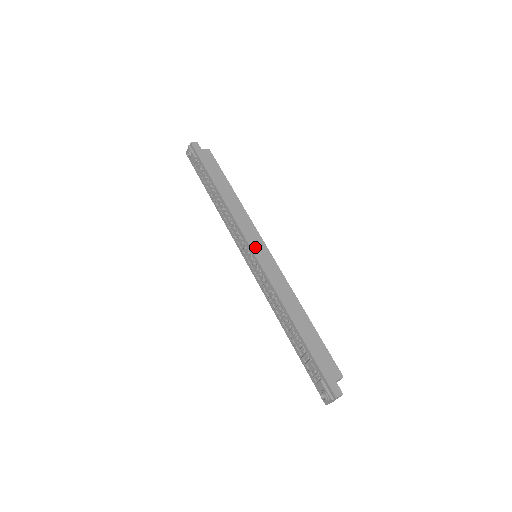
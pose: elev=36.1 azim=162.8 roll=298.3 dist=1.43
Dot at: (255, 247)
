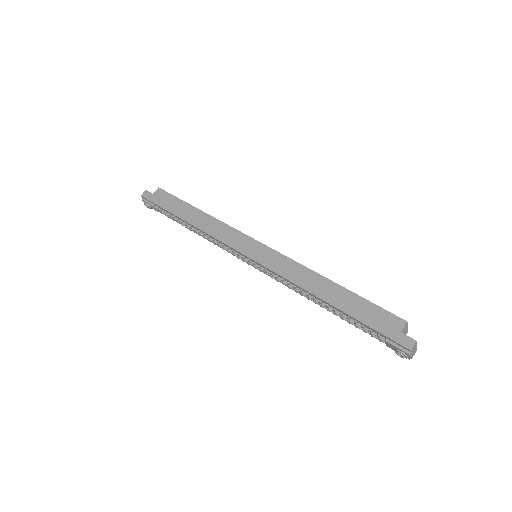
Dot at: (247, 250)
